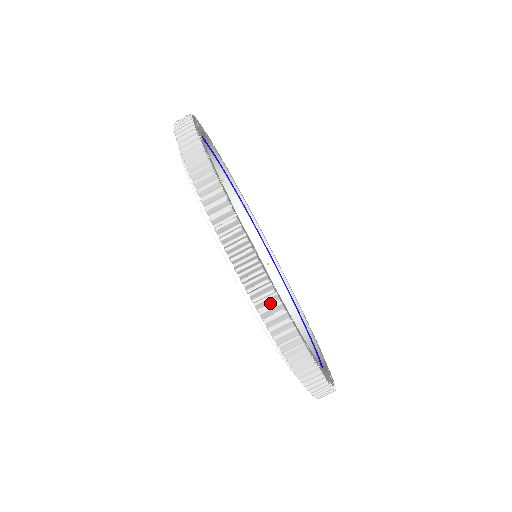
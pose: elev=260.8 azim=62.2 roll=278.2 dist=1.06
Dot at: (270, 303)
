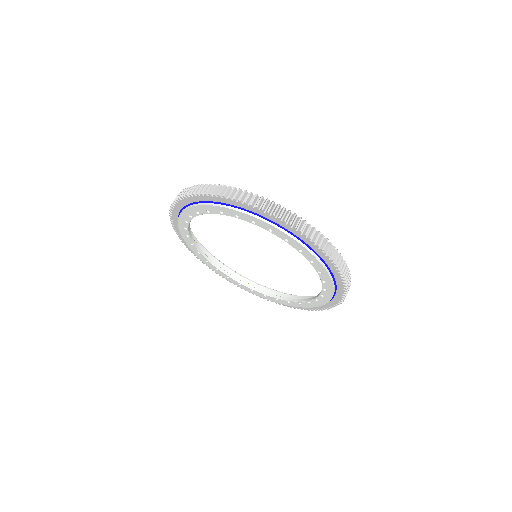
Dot at: (203, 187)
